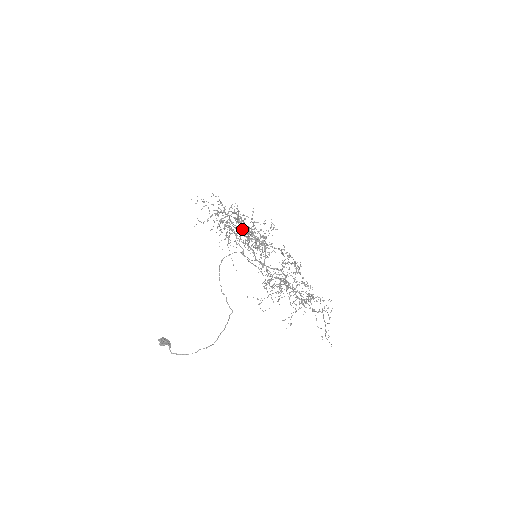
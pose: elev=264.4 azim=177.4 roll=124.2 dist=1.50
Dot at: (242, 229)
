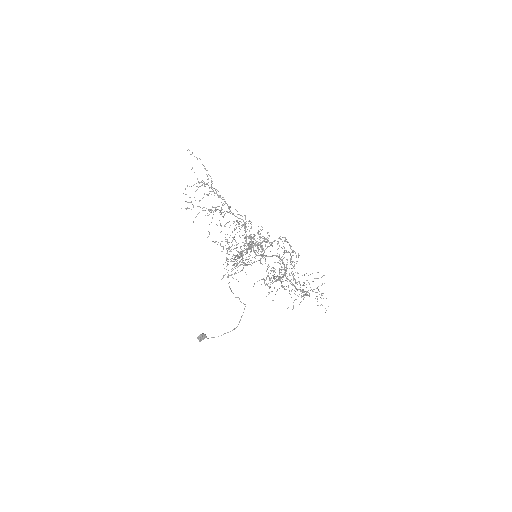
Dot at: (241, 256)
